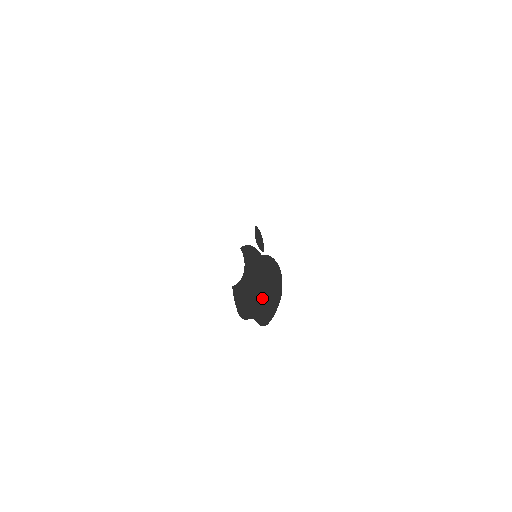
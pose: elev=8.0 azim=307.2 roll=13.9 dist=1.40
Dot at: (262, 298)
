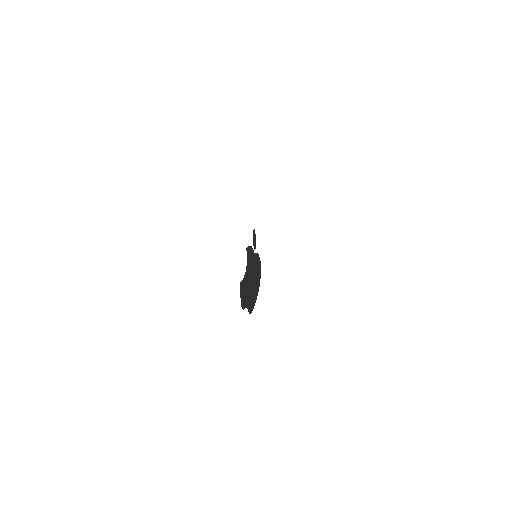
Dot at: (251, 290)
